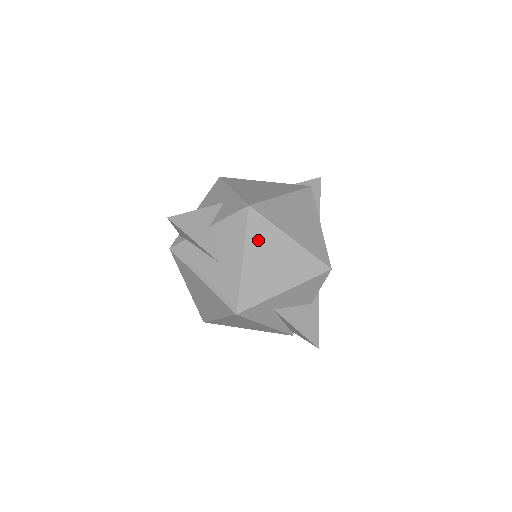
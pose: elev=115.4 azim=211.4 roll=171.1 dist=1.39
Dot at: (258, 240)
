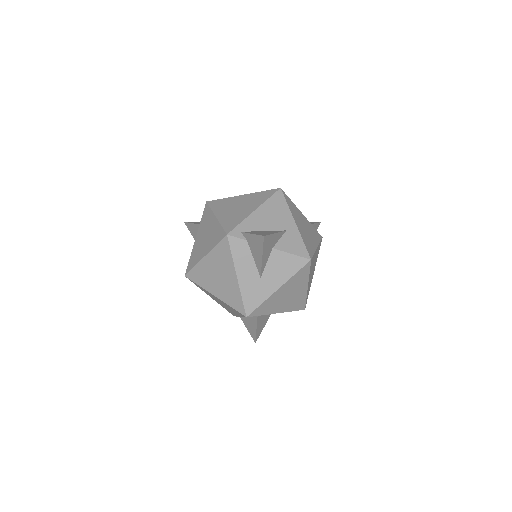
Dot at: (295, 281)
